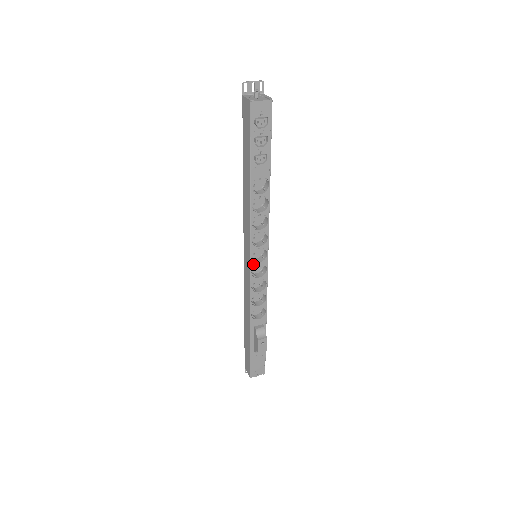
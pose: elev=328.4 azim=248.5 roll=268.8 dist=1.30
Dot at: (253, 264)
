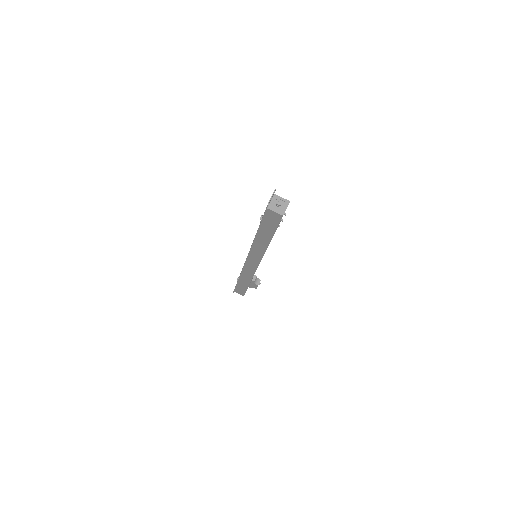
Dot at: occluded
